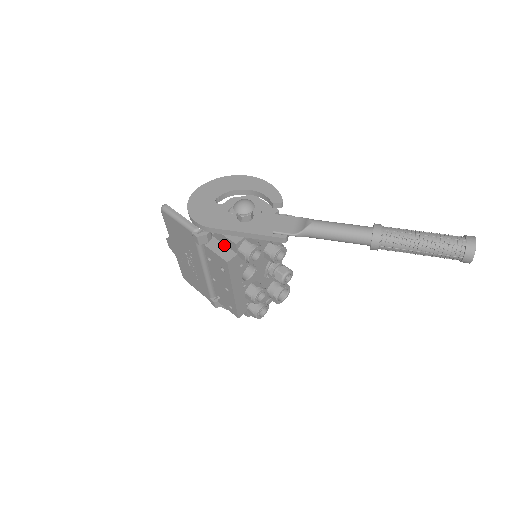
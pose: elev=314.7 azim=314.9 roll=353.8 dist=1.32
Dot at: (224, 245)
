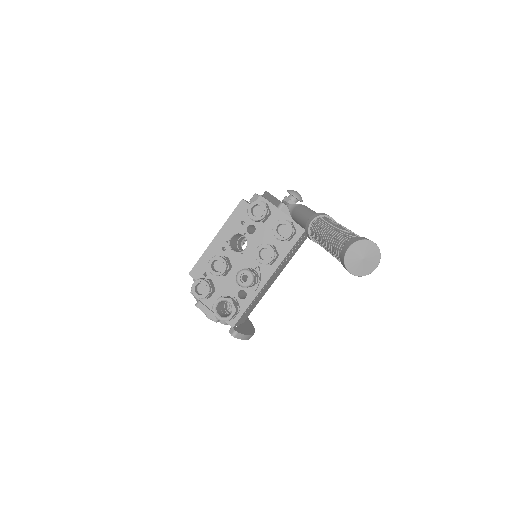
Dot at: occluded
